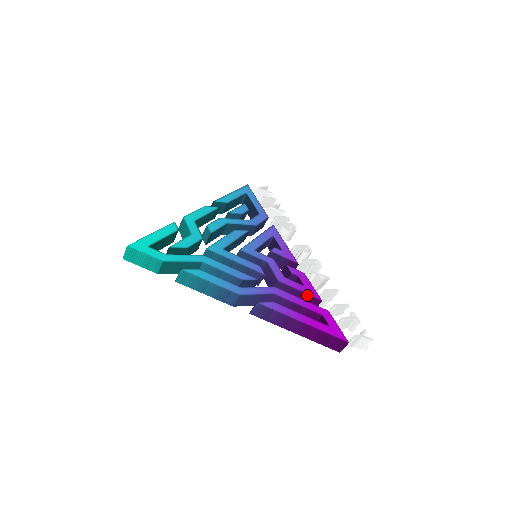
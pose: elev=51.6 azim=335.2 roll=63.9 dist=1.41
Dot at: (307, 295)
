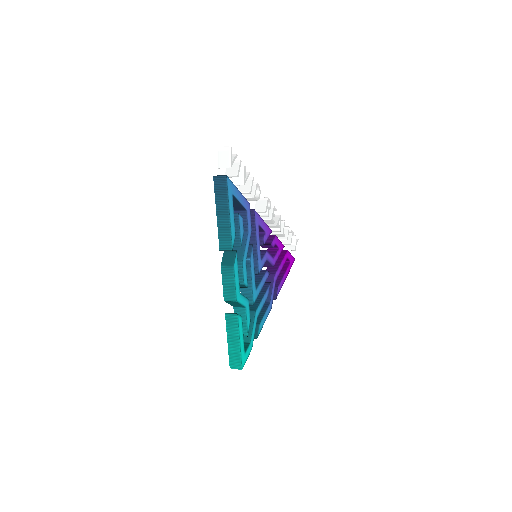
Dot at: (280, 253)
